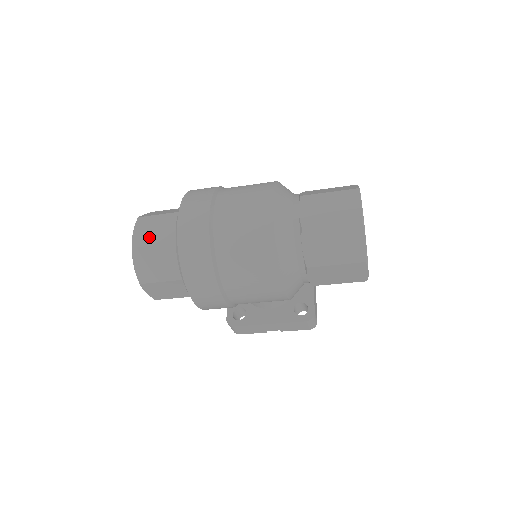
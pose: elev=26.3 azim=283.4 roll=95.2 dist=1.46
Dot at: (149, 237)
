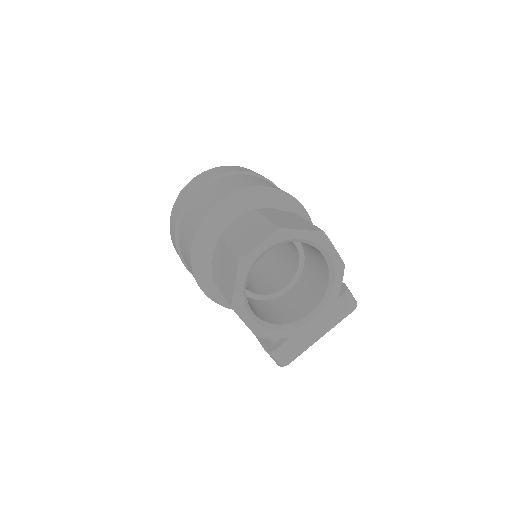
Dot at: occluded
